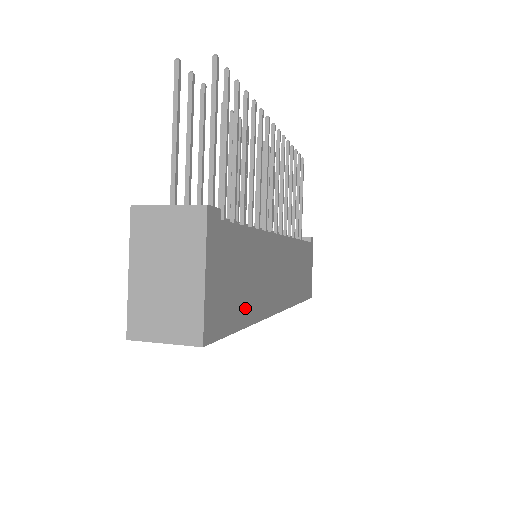
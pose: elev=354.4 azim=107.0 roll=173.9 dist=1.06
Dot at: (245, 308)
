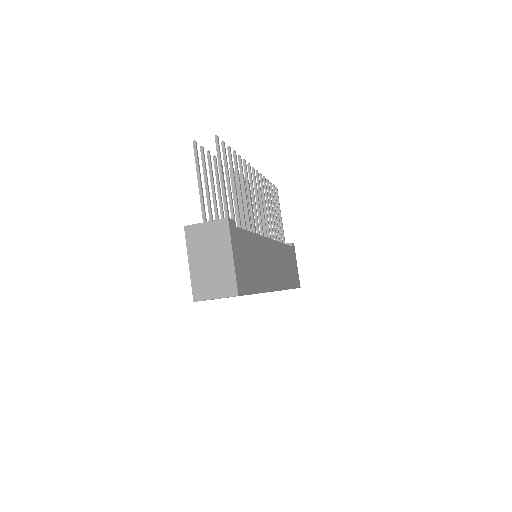
Dot at: (256, 281)
